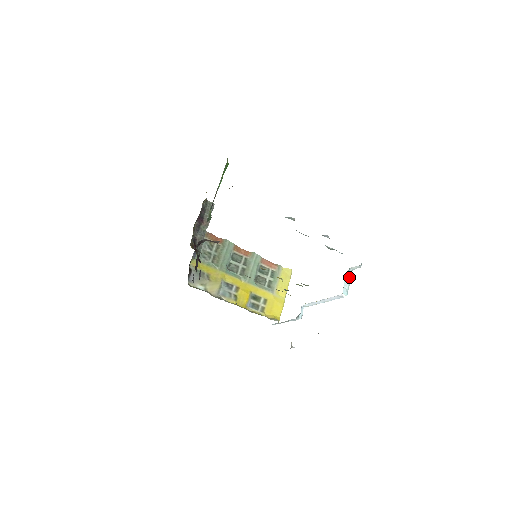
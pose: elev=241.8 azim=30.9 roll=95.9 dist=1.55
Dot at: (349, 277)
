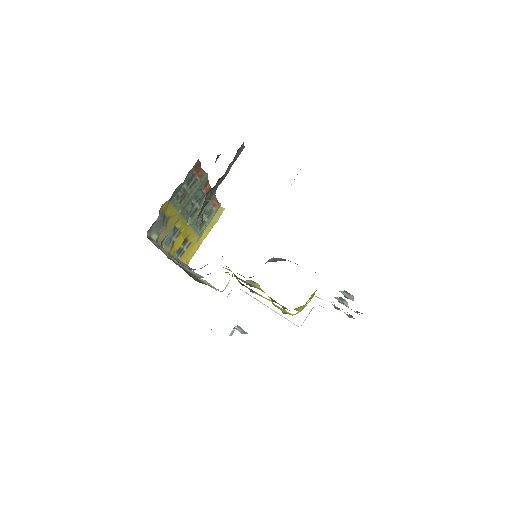
Dot at: occluded
